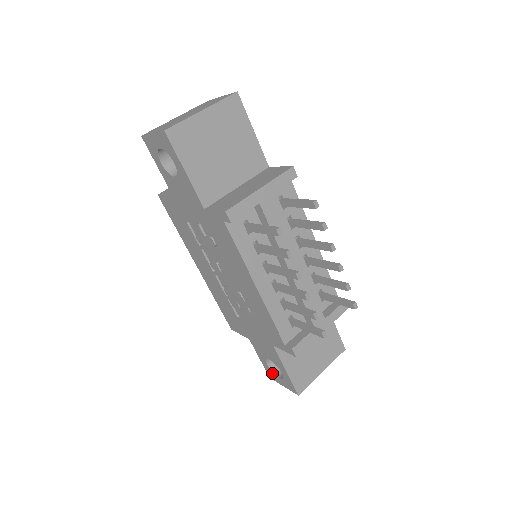
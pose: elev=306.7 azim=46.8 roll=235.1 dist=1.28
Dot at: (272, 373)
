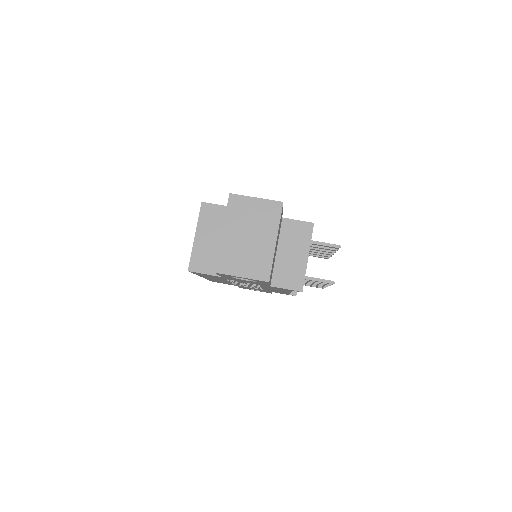
Dot at: occluded
